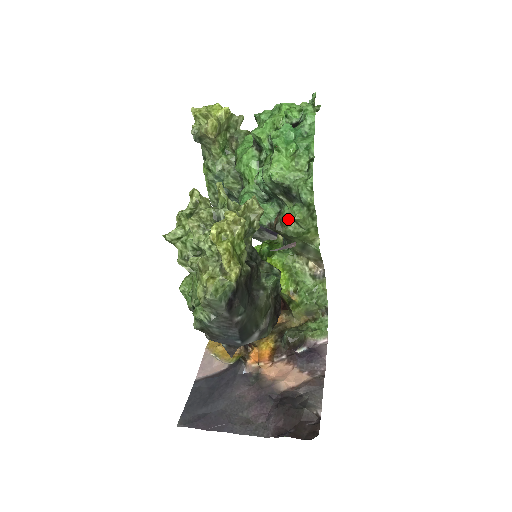
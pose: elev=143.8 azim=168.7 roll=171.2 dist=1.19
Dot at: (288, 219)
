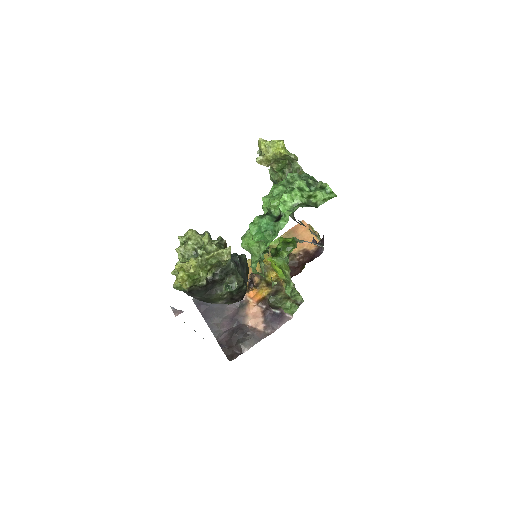
Dot at: (262, 260)
